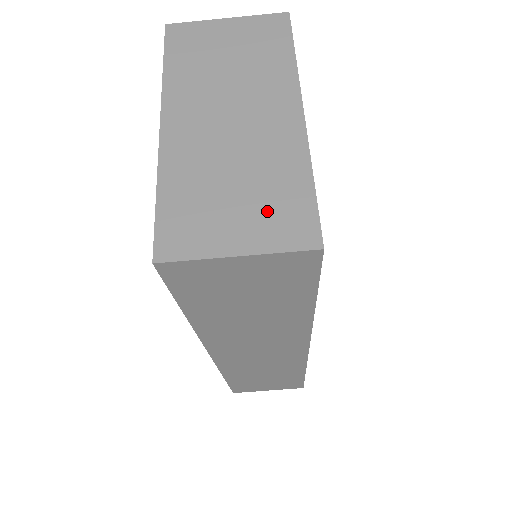
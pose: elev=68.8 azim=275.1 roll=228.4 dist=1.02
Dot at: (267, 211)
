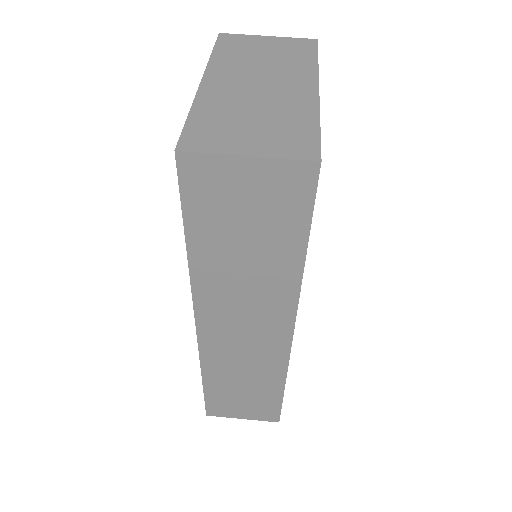
Dot at: (278, 135)
